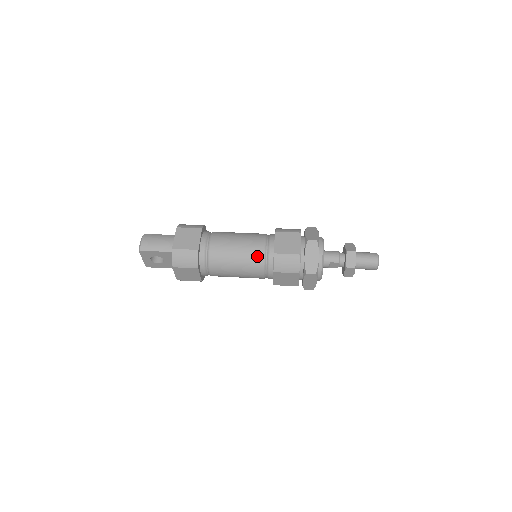
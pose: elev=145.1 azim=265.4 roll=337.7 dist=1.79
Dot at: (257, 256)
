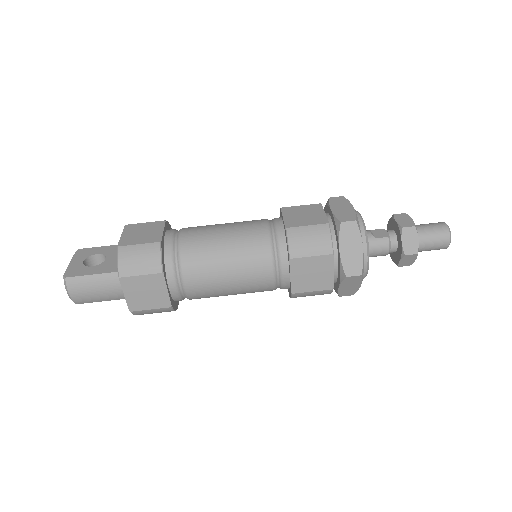
Dot at: (264, 290)
